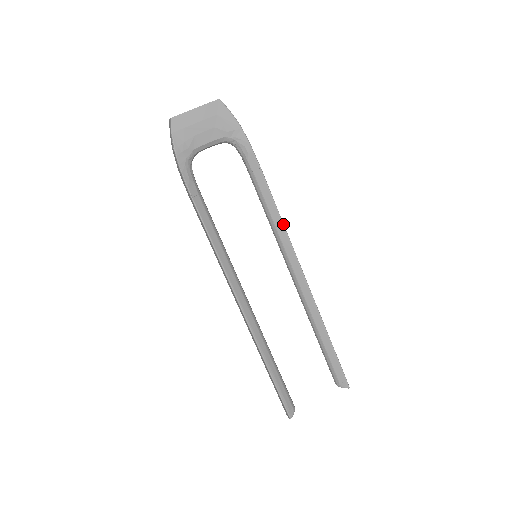
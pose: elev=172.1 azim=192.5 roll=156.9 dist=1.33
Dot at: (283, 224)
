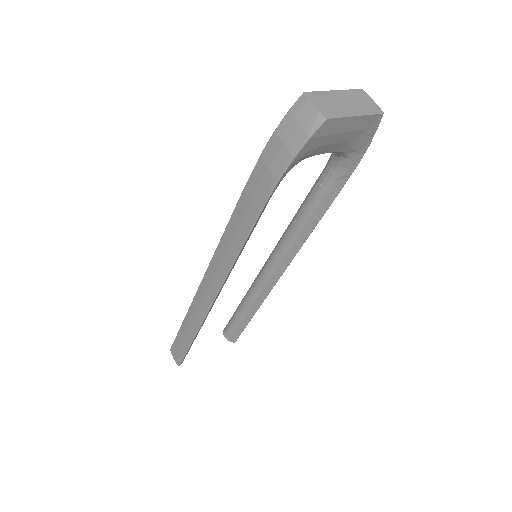
Dot at: (305, 241)
